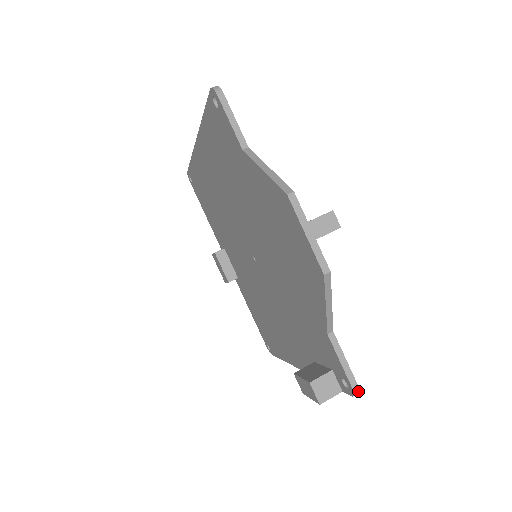
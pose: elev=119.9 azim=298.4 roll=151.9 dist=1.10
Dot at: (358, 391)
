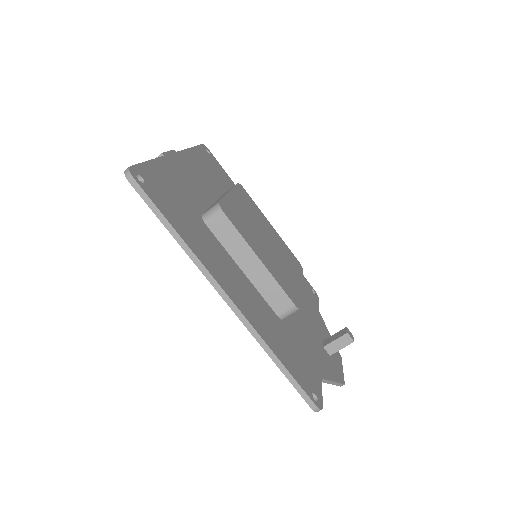
Dot at: (317, 296)
